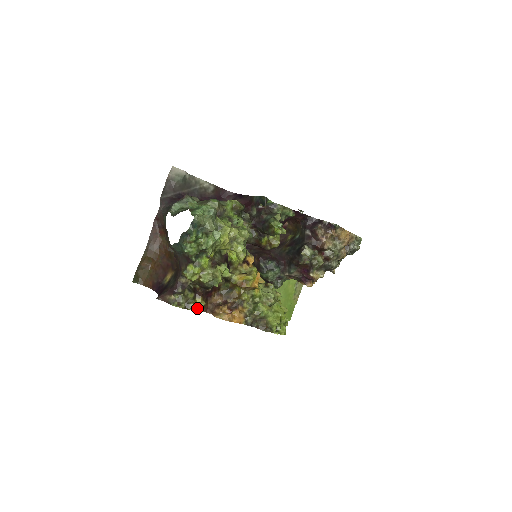
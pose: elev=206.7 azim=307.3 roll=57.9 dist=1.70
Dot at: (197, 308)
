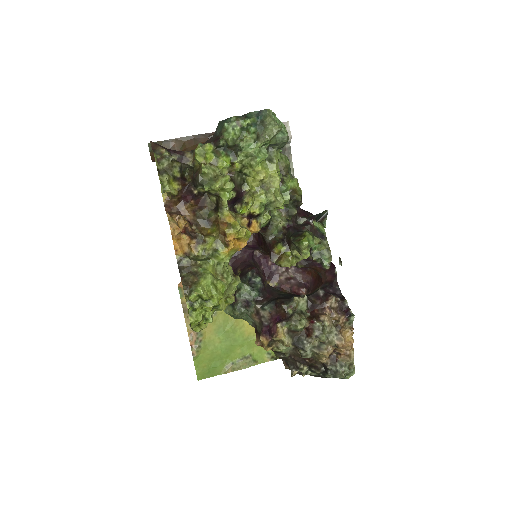
Dot at: (166, 185)
